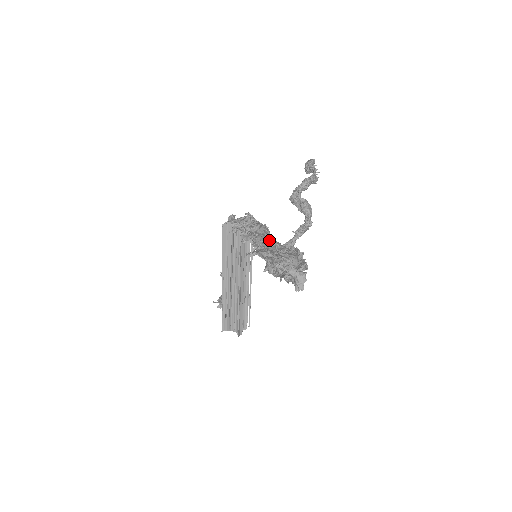
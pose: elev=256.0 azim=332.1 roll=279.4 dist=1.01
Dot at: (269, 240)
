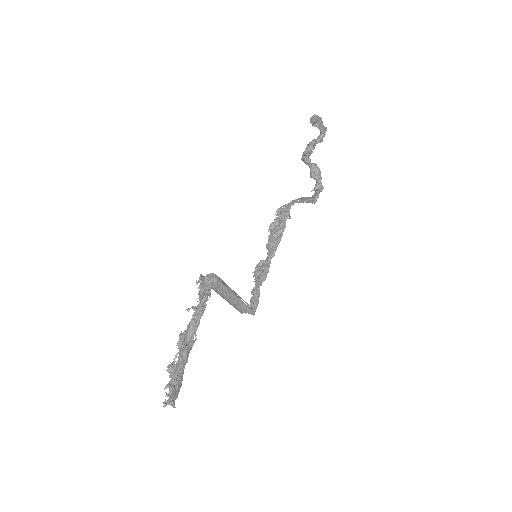
Dot at: (182, 348)
